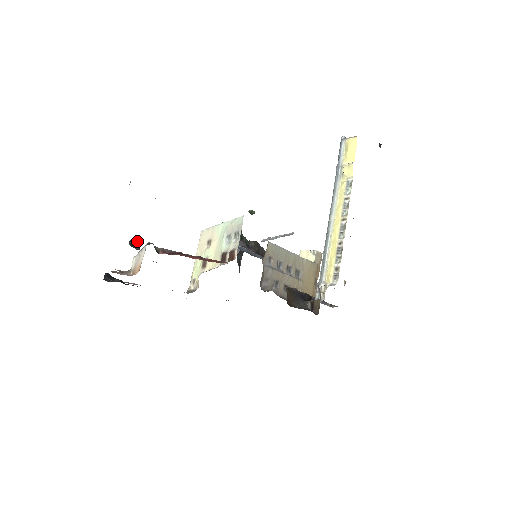
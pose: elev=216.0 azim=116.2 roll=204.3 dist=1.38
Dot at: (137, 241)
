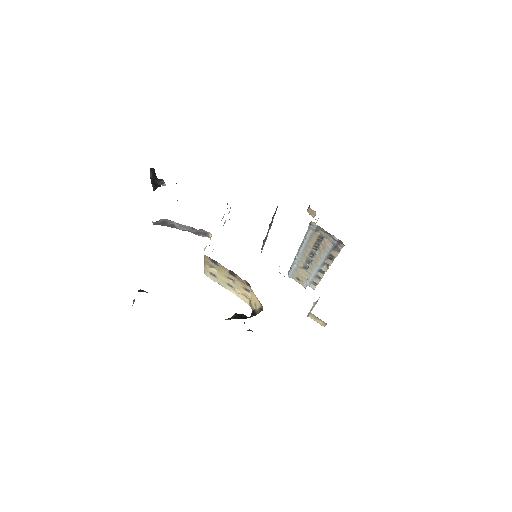
Dot at: occluded
